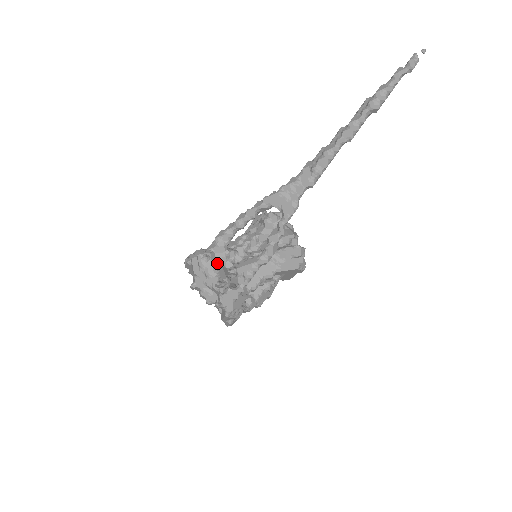
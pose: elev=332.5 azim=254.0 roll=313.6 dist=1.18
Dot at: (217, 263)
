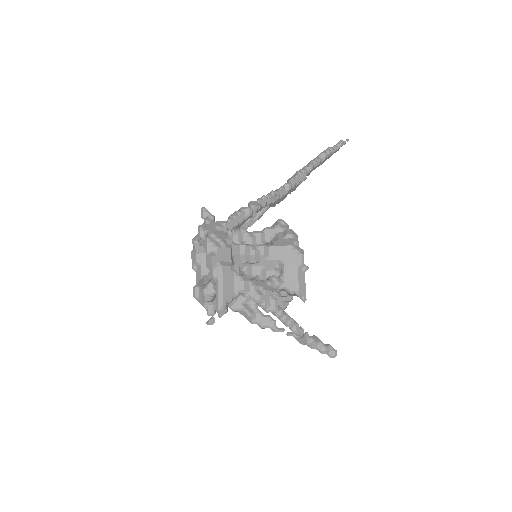
Dot at: occluded
